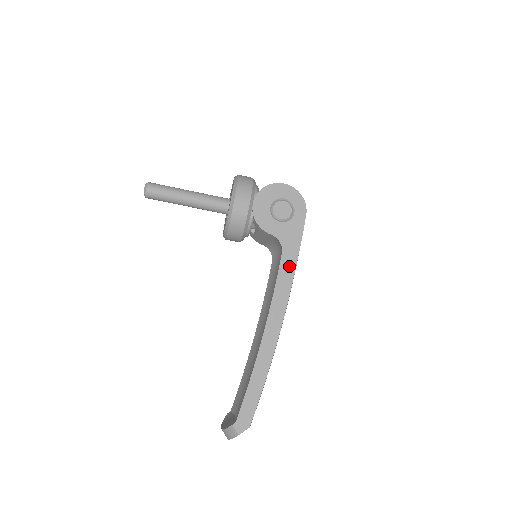
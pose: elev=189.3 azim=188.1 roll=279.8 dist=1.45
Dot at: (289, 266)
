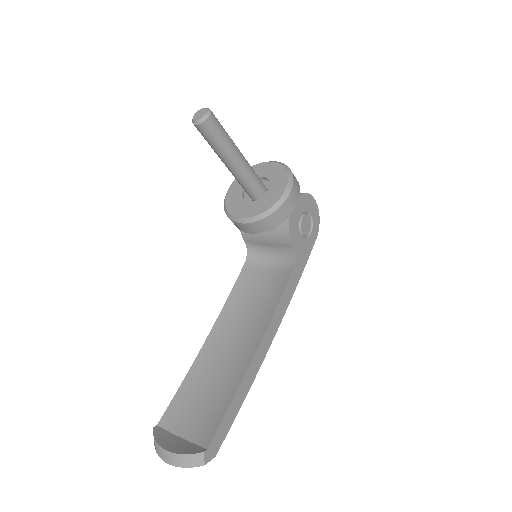
Dot at: (293, 285)
